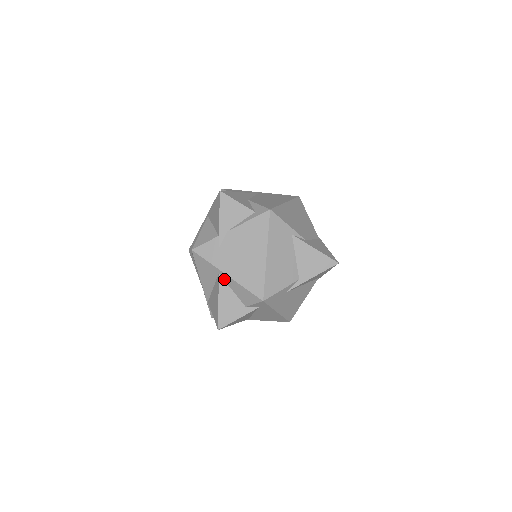
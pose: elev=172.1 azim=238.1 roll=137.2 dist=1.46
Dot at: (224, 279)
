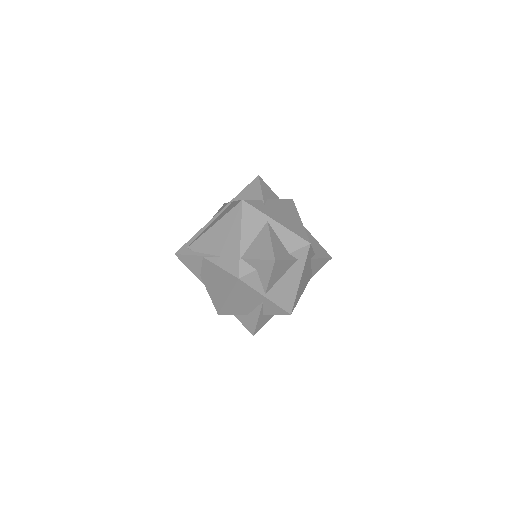
Dot at: (272, 226)
